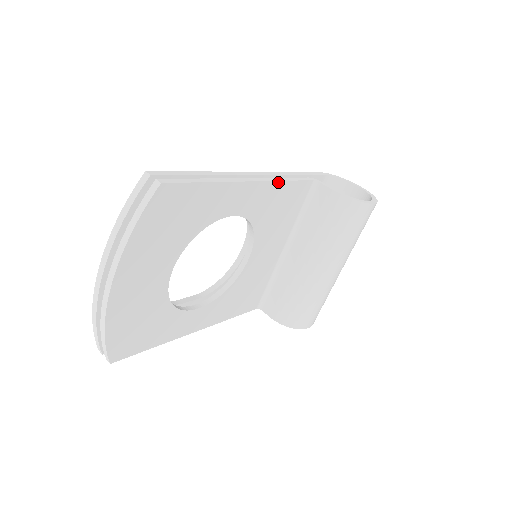
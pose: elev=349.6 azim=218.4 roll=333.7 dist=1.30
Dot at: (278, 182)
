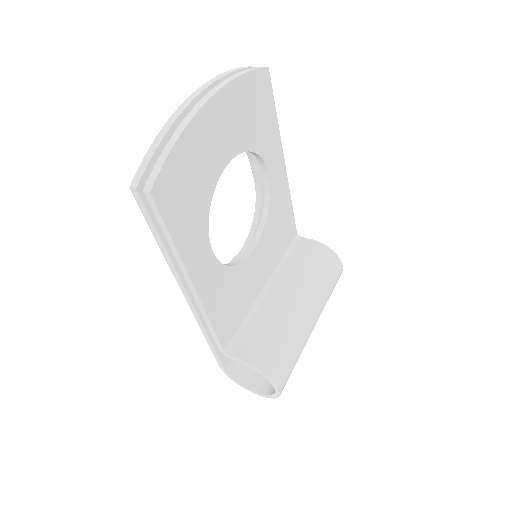
Dot at: (289, 193)
